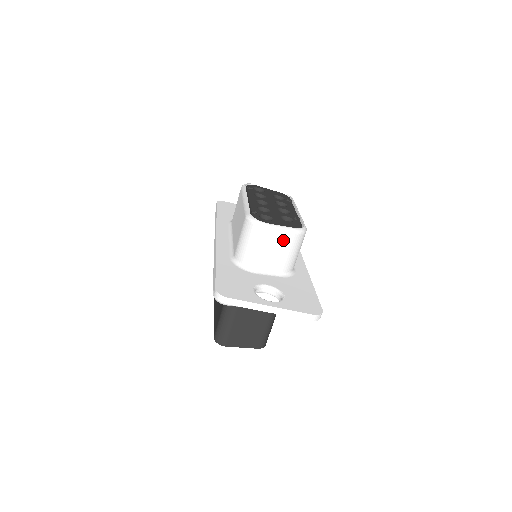
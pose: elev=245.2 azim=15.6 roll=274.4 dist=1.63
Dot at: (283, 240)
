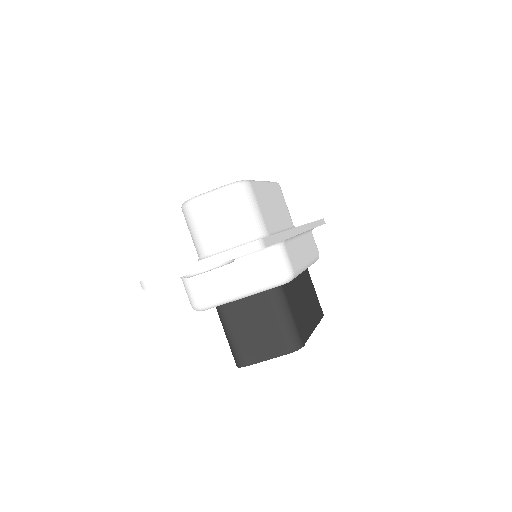
Dot at: (218, 204)
